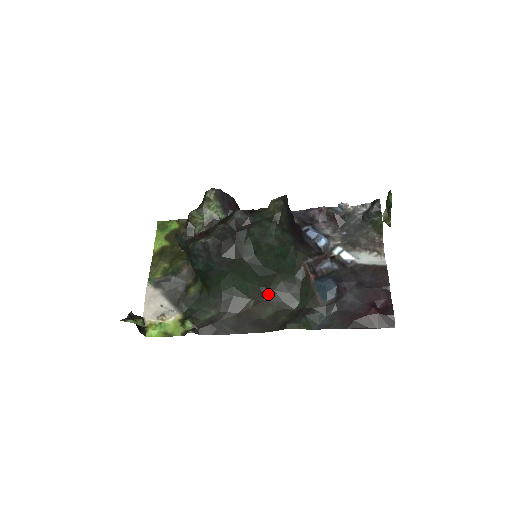
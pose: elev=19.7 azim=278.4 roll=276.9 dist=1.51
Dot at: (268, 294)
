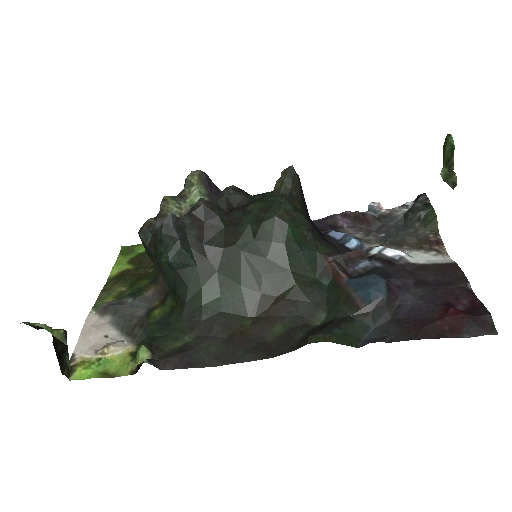
Dot at: (275, 305)
